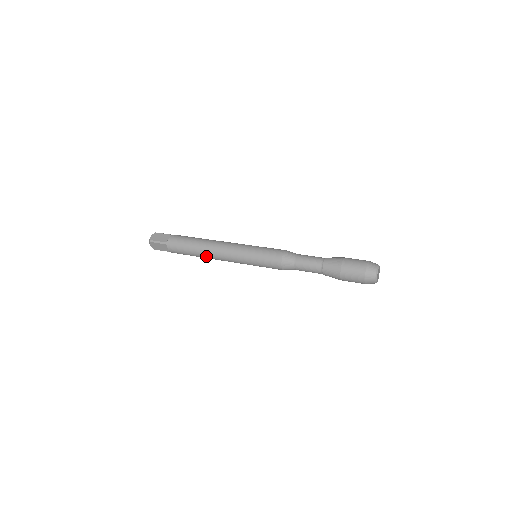
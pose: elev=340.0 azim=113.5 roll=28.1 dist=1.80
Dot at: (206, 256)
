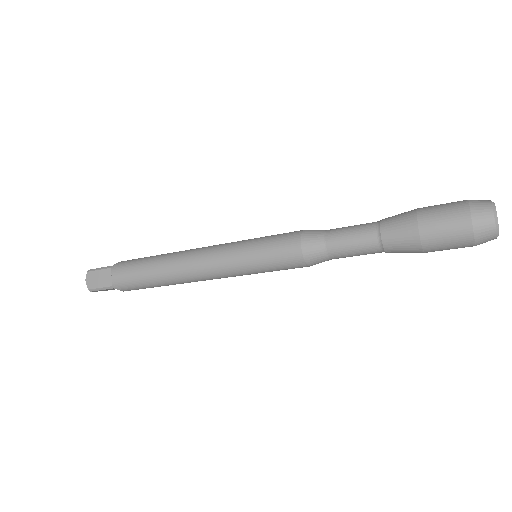
Dot at: (170, 268)
